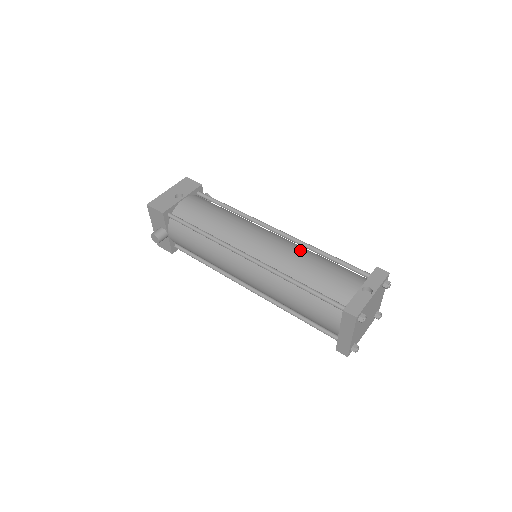
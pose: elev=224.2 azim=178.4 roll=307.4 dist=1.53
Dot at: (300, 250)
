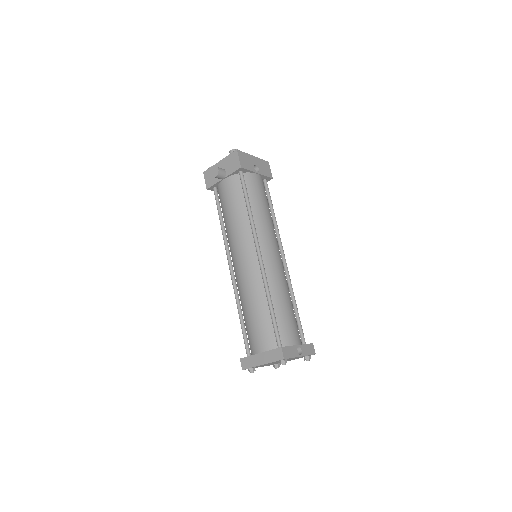
Dot at: (287, 286)
